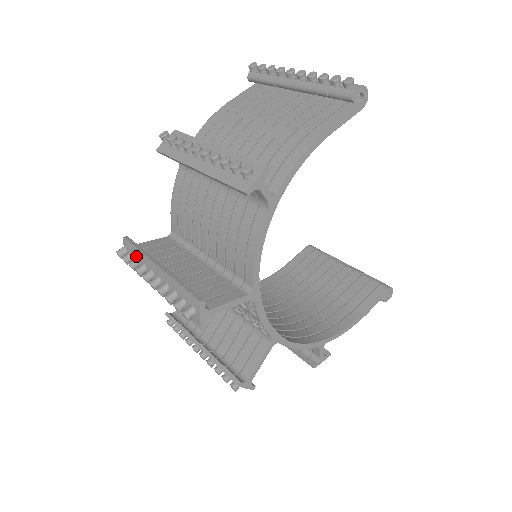
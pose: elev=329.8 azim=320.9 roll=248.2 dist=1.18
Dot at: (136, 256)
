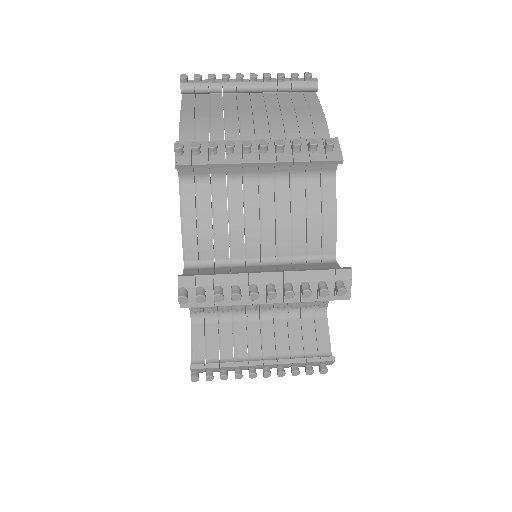
Dot at: (214, 285)
